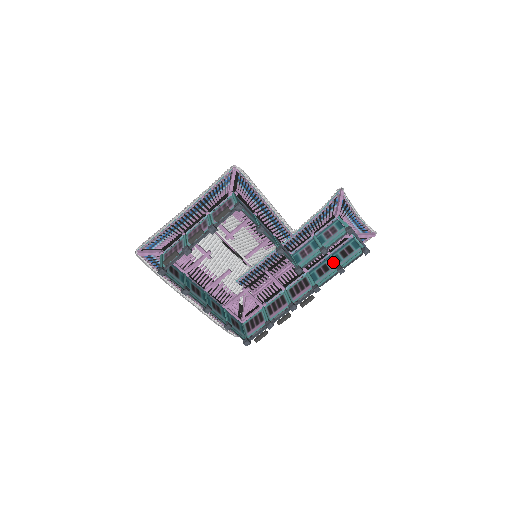
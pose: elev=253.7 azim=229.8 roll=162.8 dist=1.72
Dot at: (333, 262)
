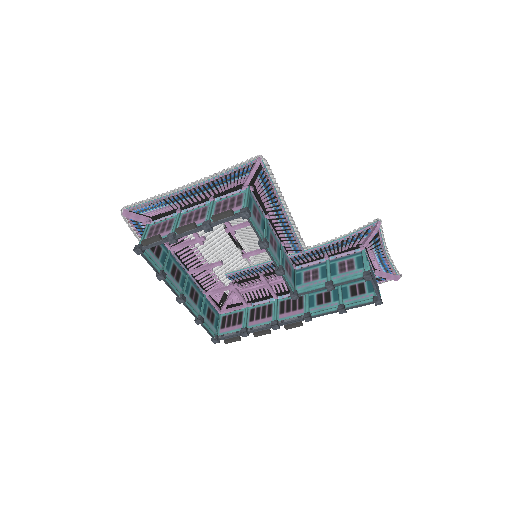
Dot at: (338, 294)
